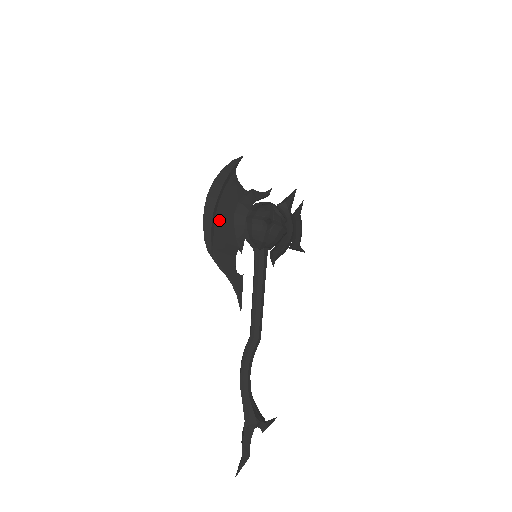
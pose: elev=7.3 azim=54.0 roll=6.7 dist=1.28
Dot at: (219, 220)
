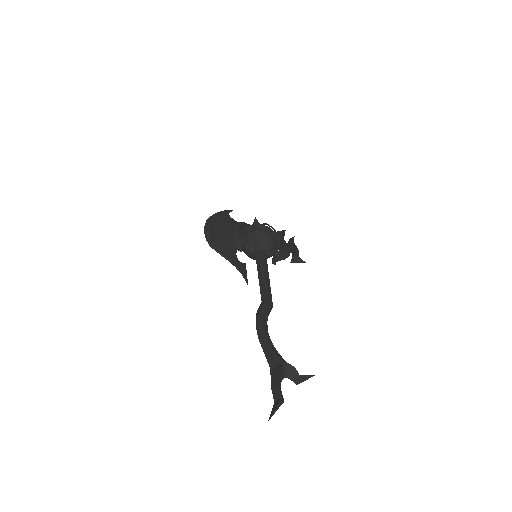
Dot at: (217, 230)
